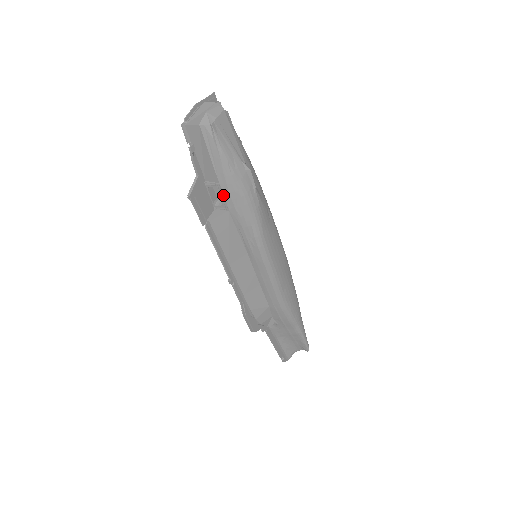
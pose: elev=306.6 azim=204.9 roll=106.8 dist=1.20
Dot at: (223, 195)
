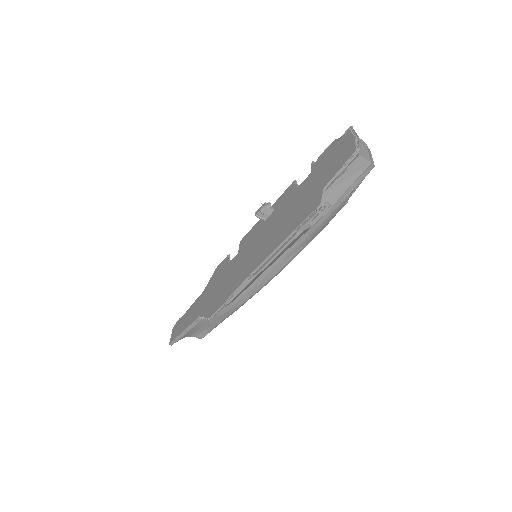
Dot at: (324, 214)
